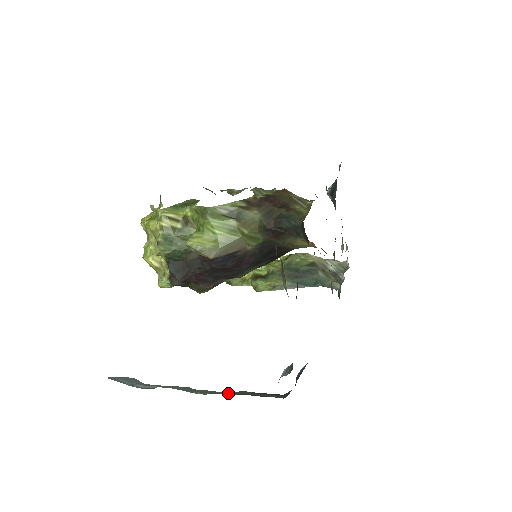
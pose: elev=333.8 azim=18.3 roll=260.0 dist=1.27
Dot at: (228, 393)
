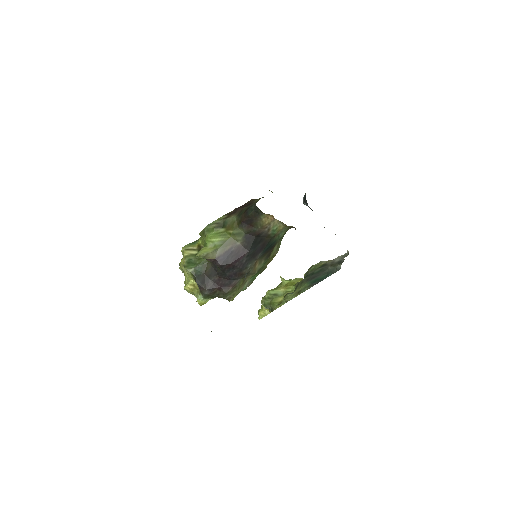
Dot at: occluded
